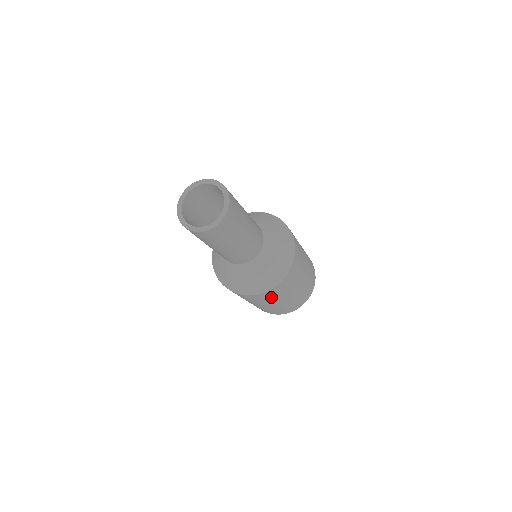
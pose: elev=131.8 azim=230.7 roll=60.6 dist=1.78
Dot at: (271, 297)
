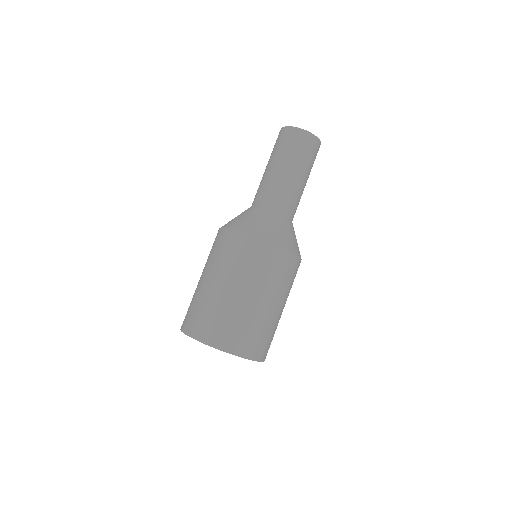
Dot at: (248, 262)
